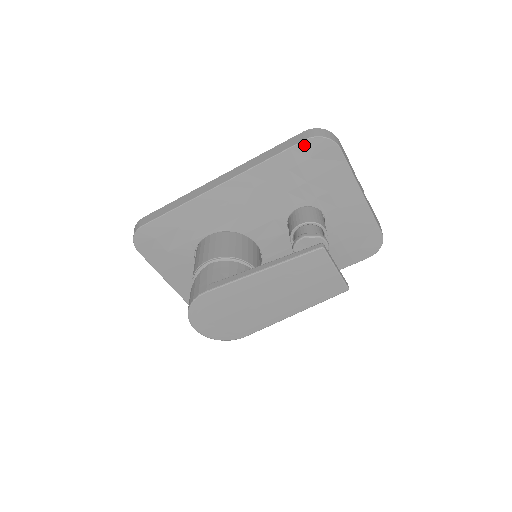
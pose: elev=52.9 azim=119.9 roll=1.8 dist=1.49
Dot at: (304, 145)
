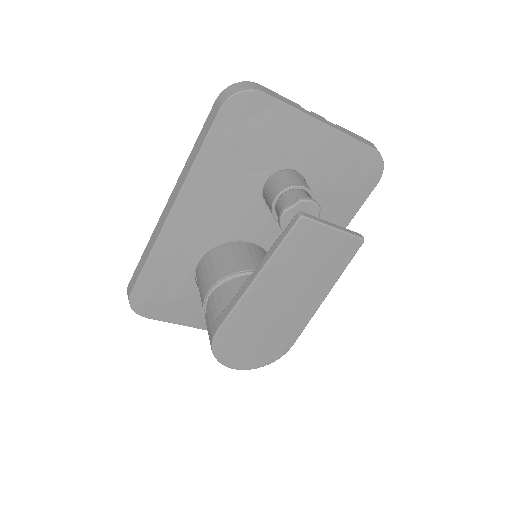
Dot at: (223, 115)
